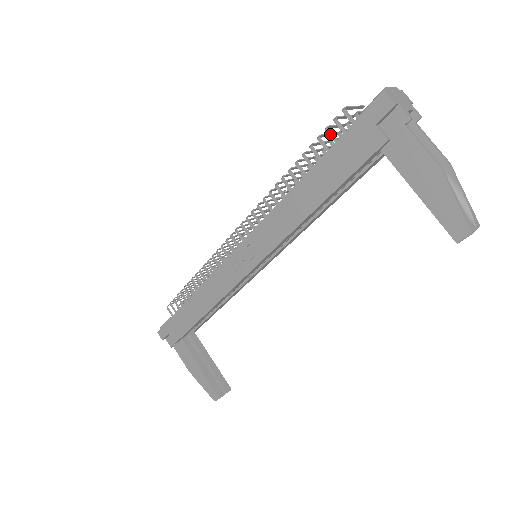
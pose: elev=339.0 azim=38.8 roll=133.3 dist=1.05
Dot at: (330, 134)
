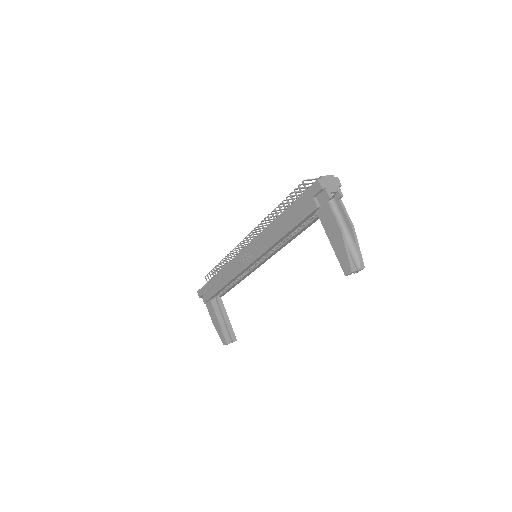
Dot at: (295, 194)
